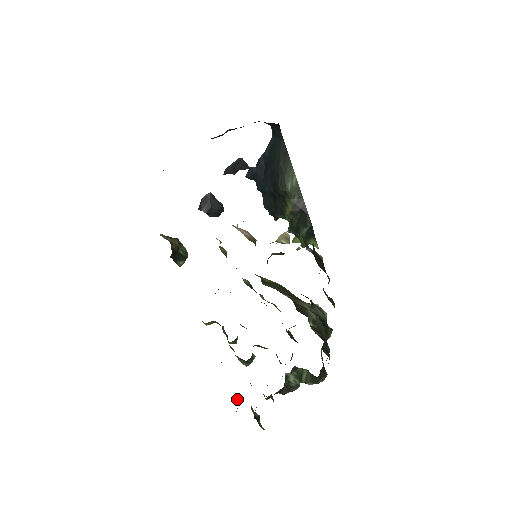
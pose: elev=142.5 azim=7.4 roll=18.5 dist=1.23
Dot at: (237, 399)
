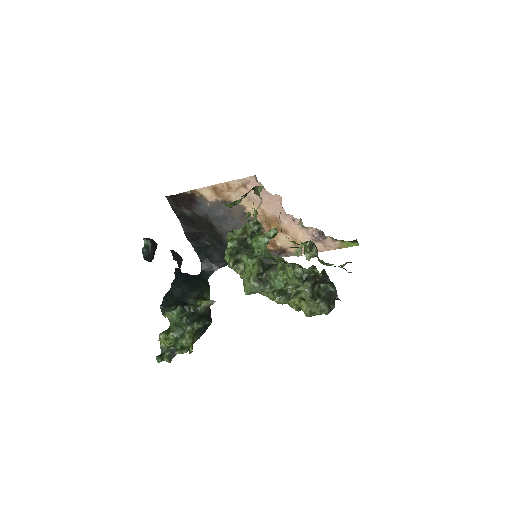
Dot at: occluded
